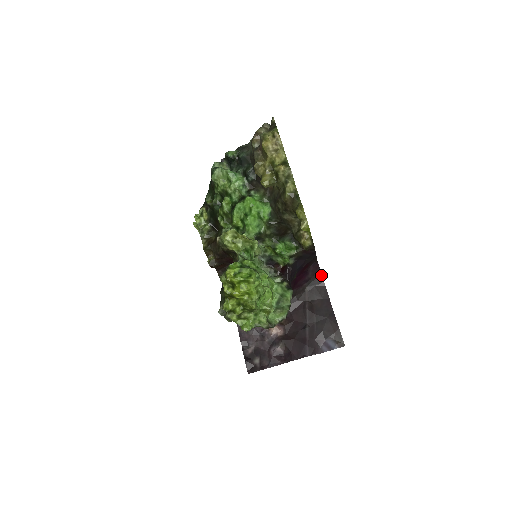
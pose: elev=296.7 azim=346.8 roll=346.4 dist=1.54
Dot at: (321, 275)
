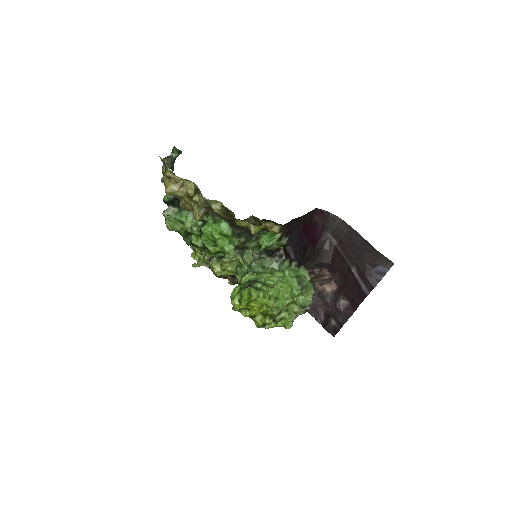
Dot at: (331, 214)
